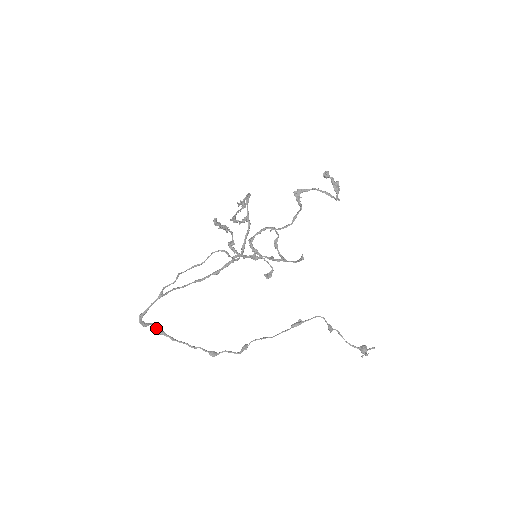
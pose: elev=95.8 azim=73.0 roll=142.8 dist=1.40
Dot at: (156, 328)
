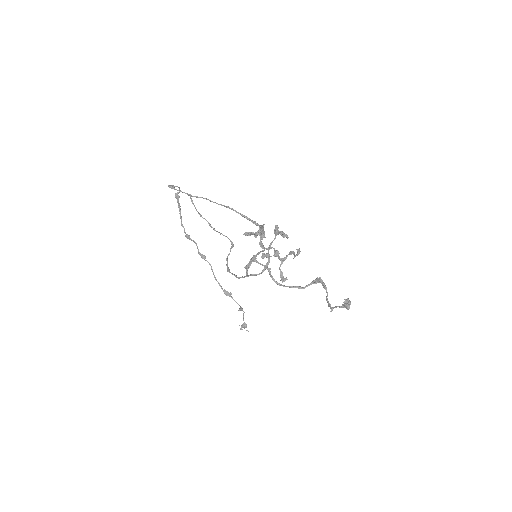
Dot at: occluded
